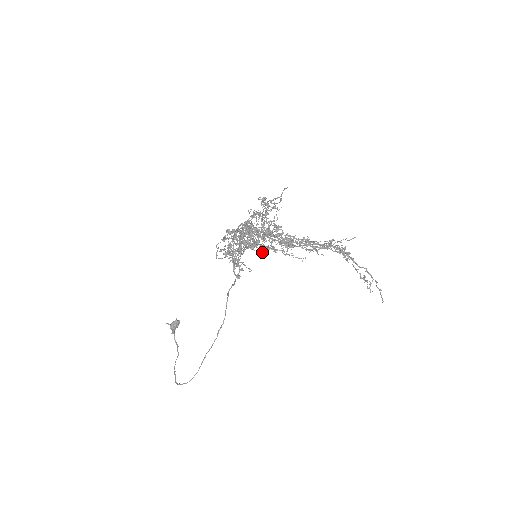
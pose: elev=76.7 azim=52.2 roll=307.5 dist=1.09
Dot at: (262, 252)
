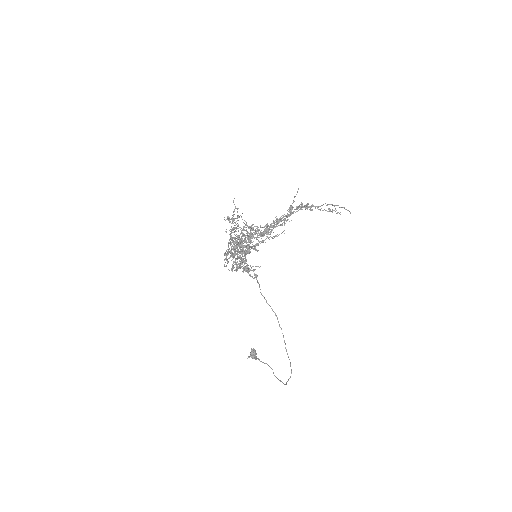
Dot at: (257, 250)
